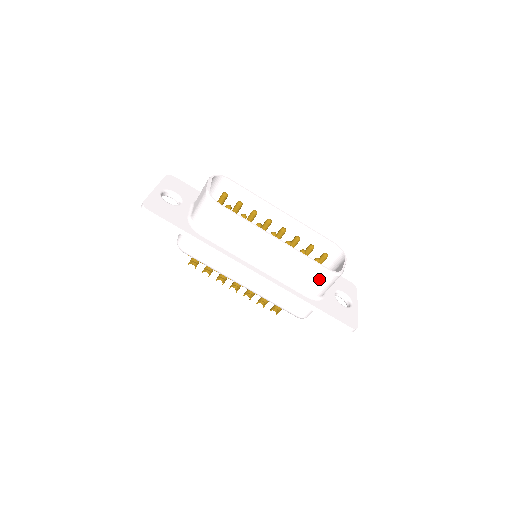
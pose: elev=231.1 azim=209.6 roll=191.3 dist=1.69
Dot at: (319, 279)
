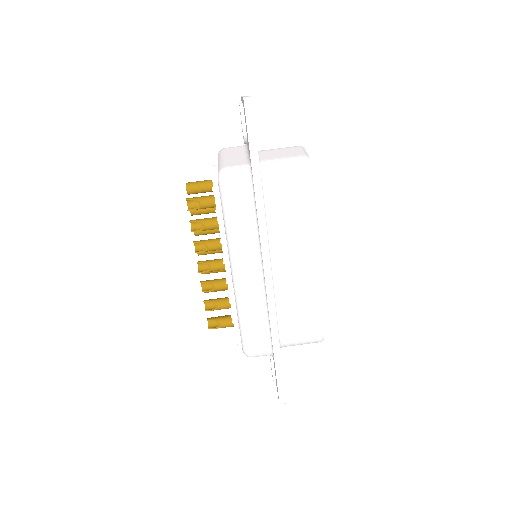
Dot at: (308, 331)
